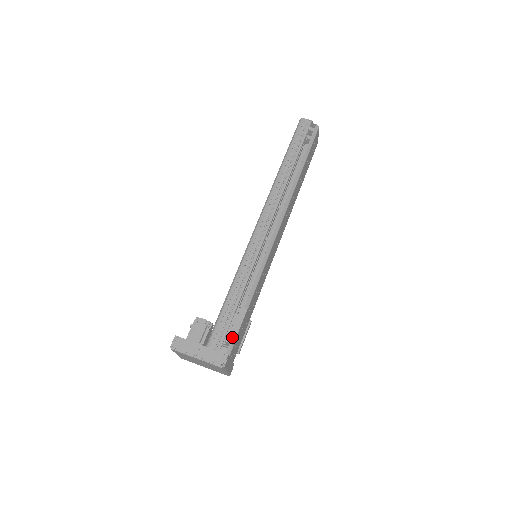
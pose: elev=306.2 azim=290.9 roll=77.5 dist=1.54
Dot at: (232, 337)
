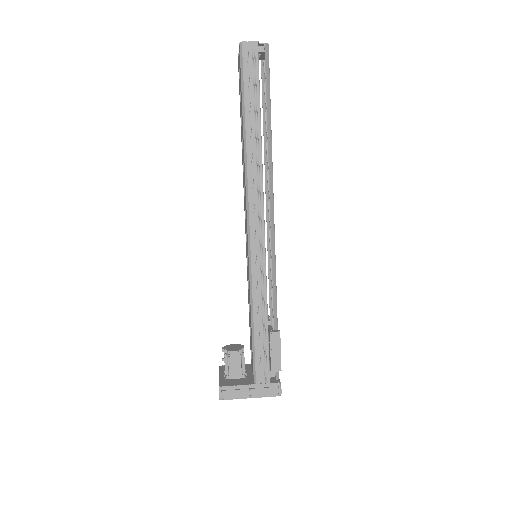
Dot at: (277, 365)
